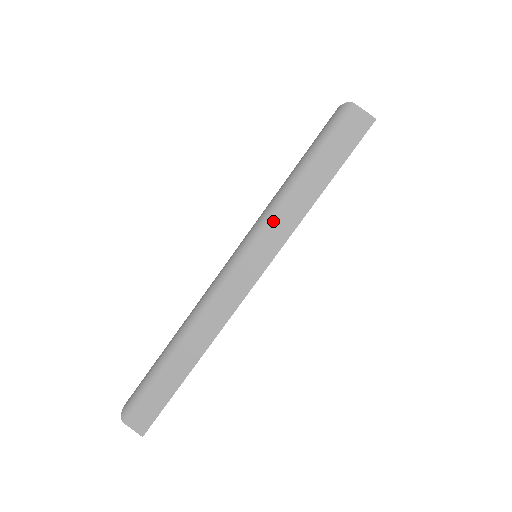
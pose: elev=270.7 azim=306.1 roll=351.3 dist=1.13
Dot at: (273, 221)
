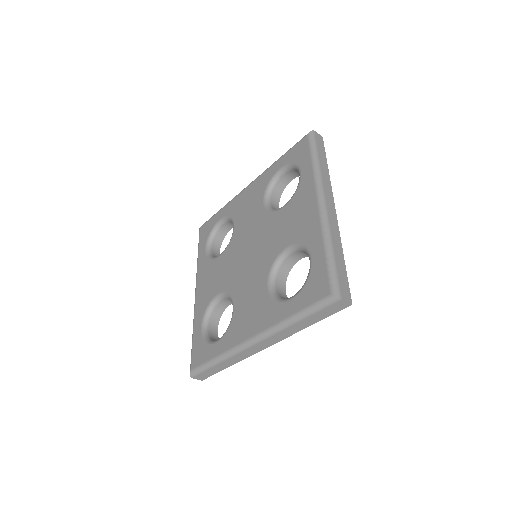
Dot at: (282, 332)
